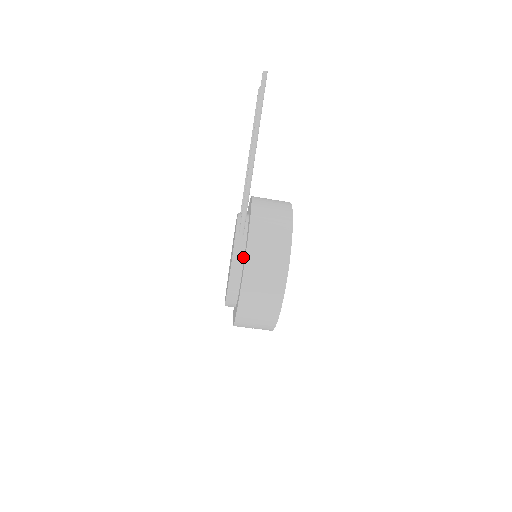
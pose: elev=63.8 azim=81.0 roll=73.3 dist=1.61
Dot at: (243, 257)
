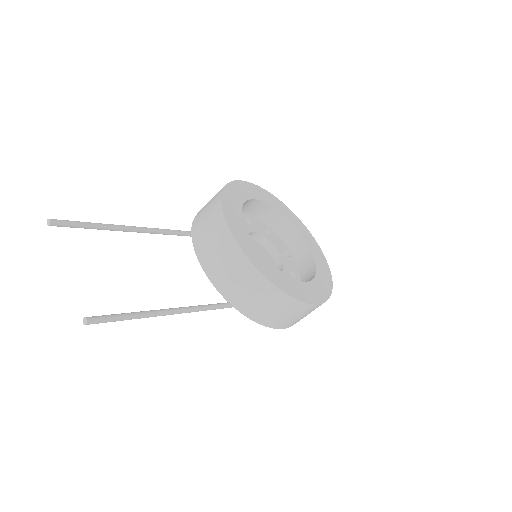
Dot at: occluded
